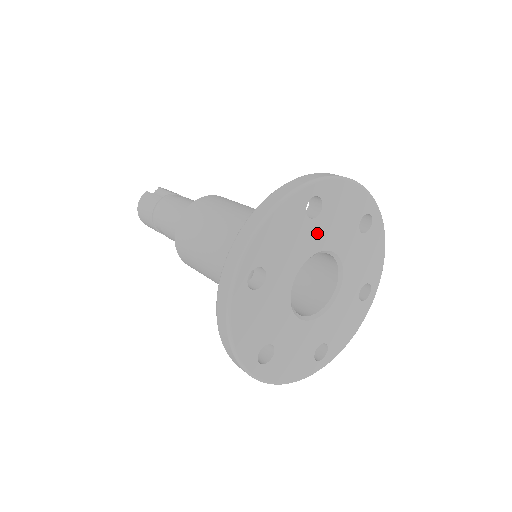
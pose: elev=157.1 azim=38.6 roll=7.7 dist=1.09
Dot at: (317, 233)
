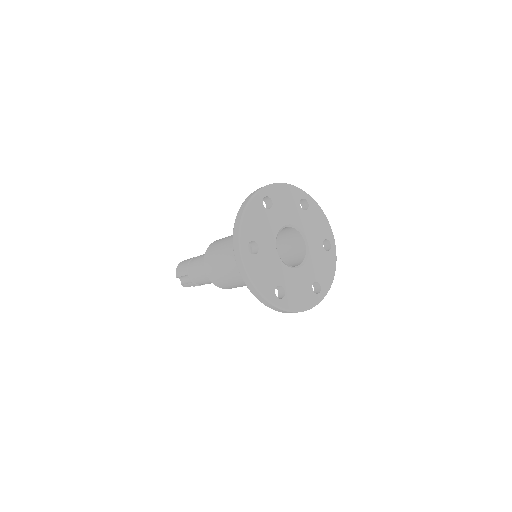
Dot at: (302, 218)
